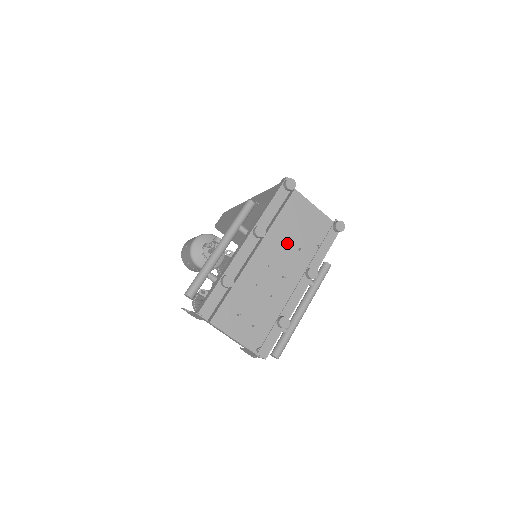
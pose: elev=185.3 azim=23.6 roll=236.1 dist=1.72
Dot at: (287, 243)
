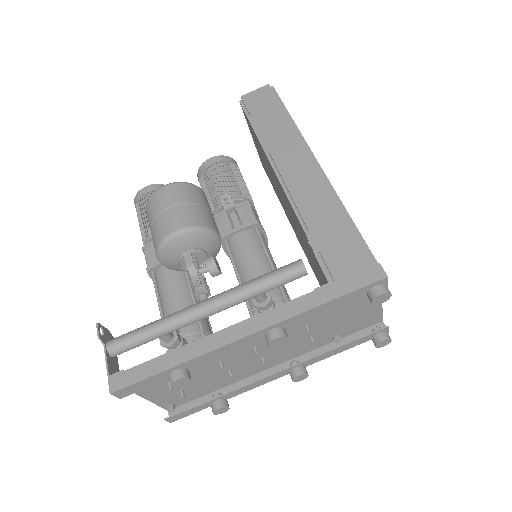
Dot at: (303, 329)
